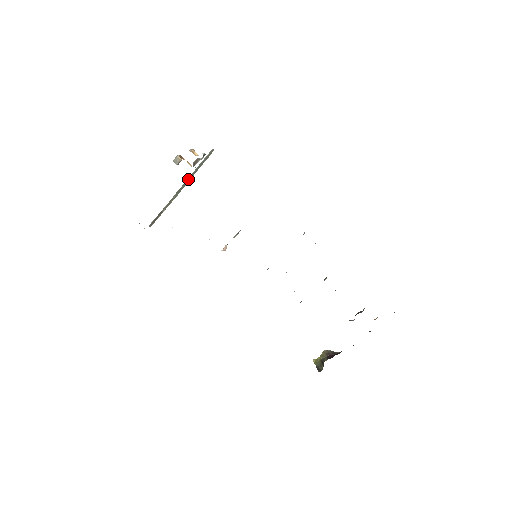
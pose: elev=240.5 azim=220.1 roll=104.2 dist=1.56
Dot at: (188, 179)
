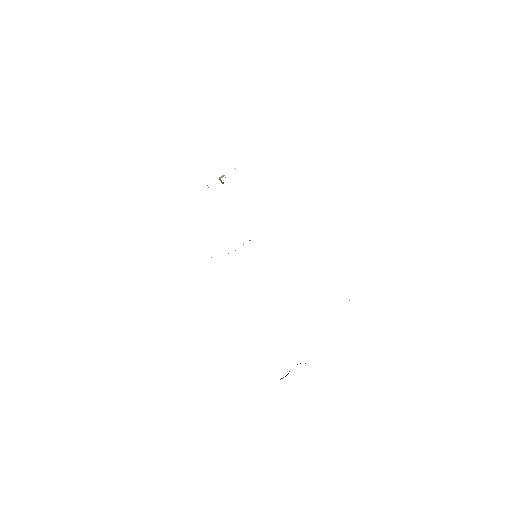
Dot at: occluded
